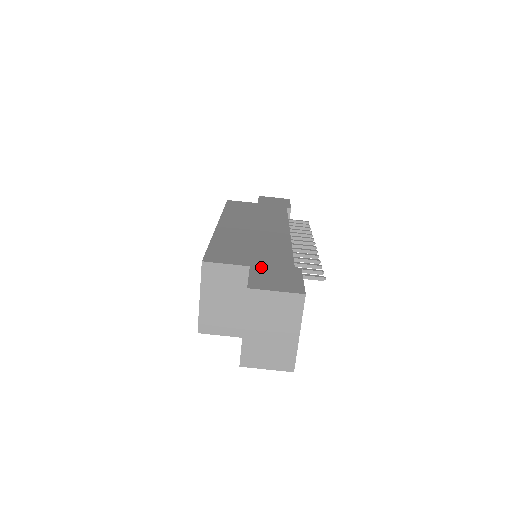
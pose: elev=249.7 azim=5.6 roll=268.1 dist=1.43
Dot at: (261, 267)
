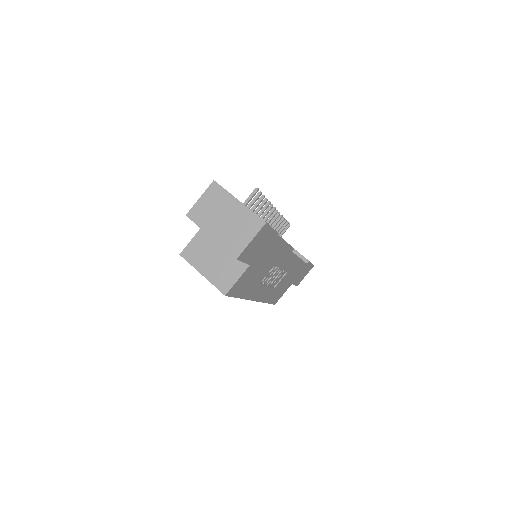
Dot at: occluded
